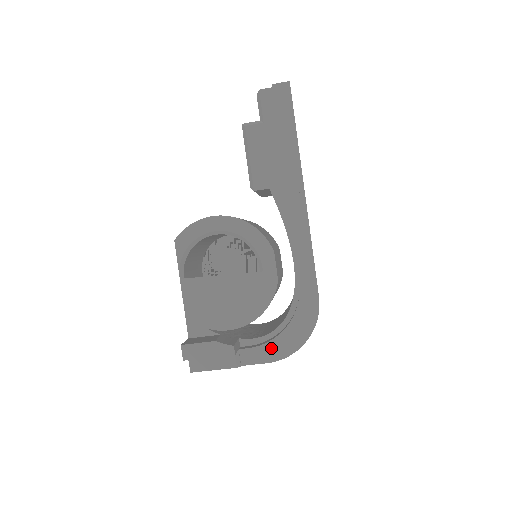
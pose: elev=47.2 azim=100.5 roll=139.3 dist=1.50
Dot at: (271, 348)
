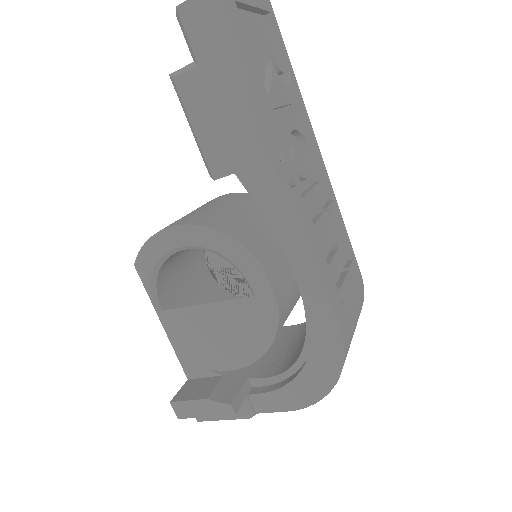
Dot at: (288, 394)
